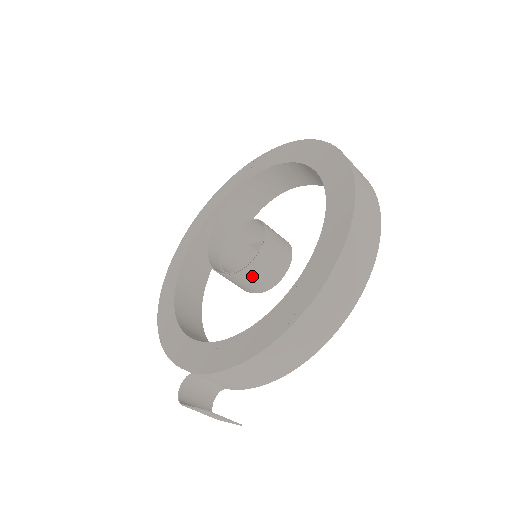
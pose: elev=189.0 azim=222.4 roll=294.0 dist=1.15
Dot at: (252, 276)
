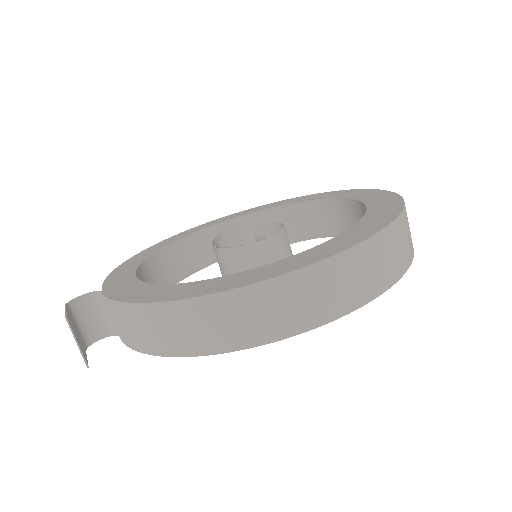
Dot at: (231, 263)
